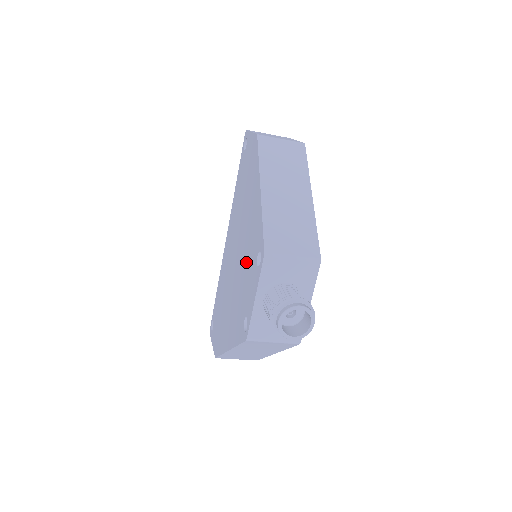
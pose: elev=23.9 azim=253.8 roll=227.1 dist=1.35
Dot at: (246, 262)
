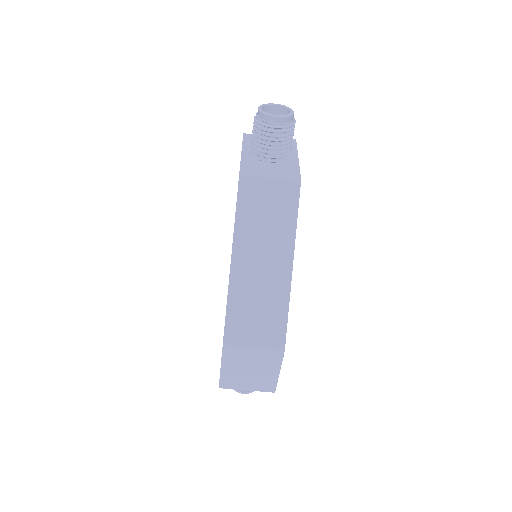
Dot at: occluded
